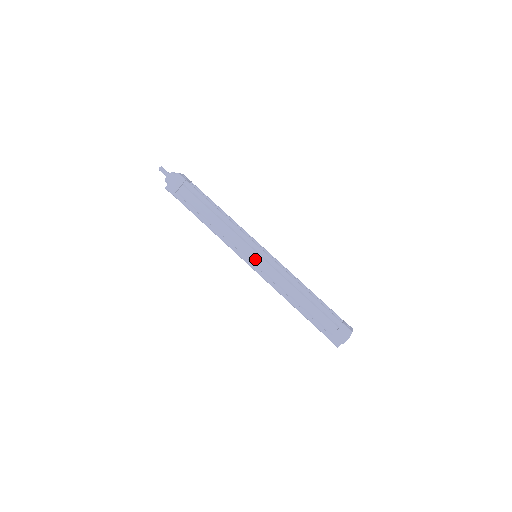
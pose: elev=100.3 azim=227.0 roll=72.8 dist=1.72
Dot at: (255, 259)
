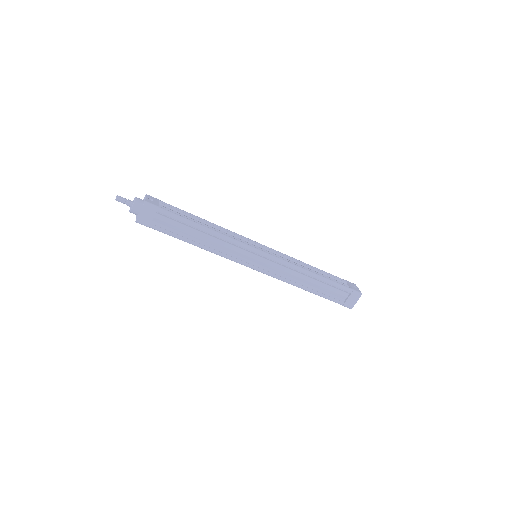
Dot at: (259, 262)
